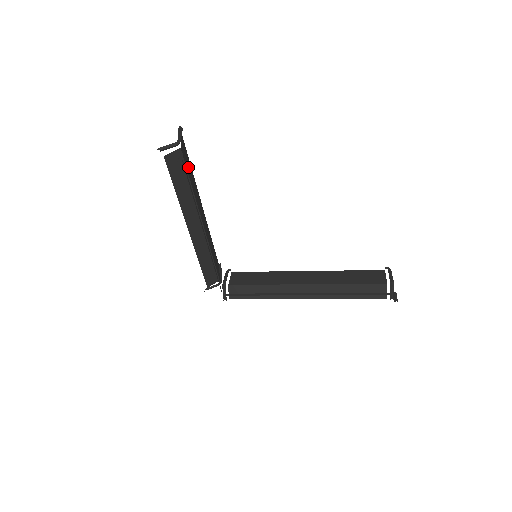
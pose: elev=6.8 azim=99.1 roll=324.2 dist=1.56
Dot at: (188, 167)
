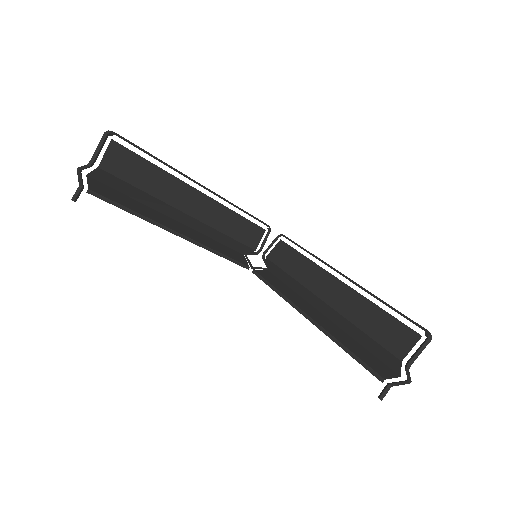
Dot at: (134, 172)
